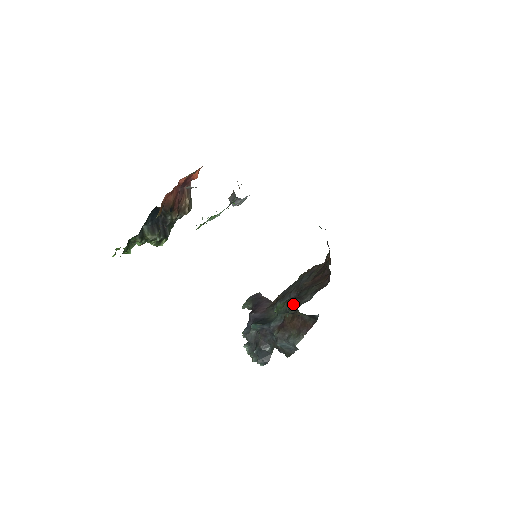
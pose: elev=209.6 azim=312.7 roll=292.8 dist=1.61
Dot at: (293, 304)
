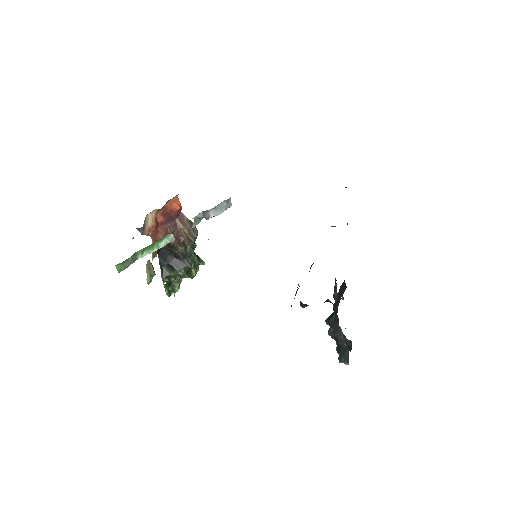
Dot at: occluded
